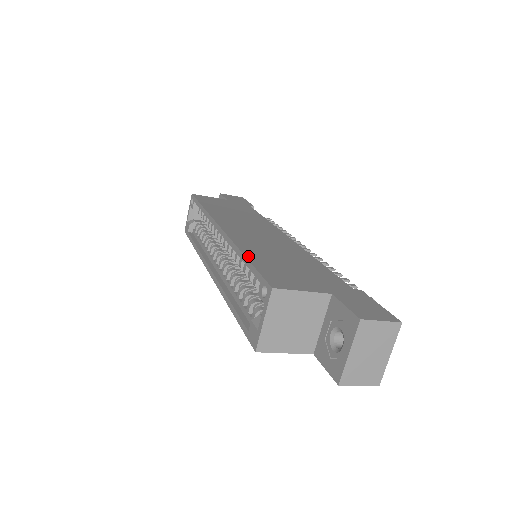
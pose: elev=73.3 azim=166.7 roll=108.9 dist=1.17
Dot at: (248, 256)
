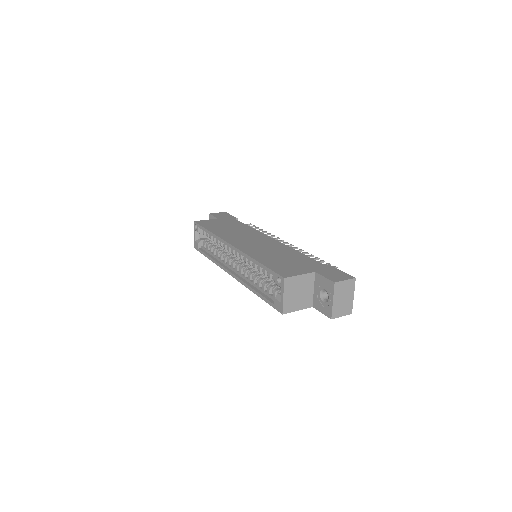
Dot at: (260, 261)
